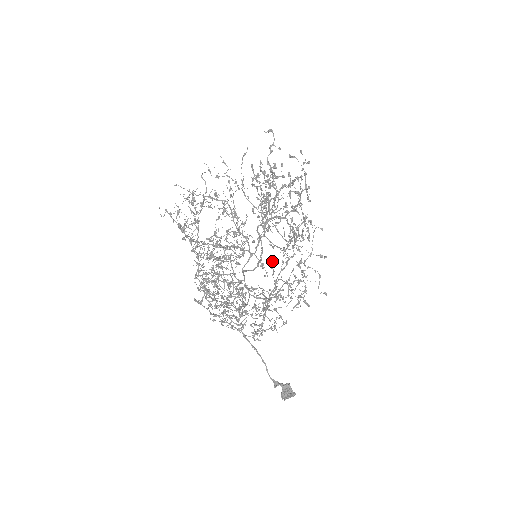
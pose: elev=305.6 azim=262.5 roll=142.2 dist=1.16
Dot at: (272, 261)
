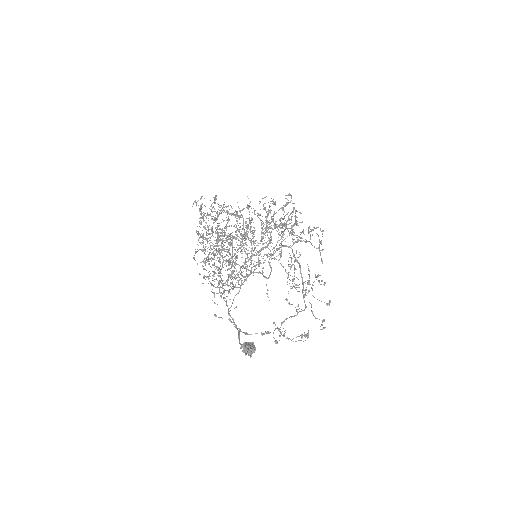
Dot at: (249, 205)
